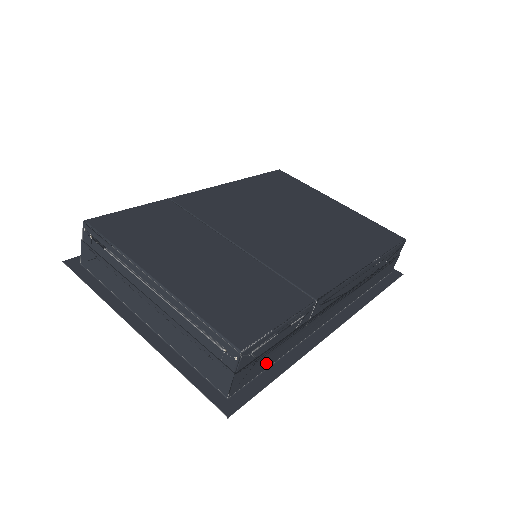
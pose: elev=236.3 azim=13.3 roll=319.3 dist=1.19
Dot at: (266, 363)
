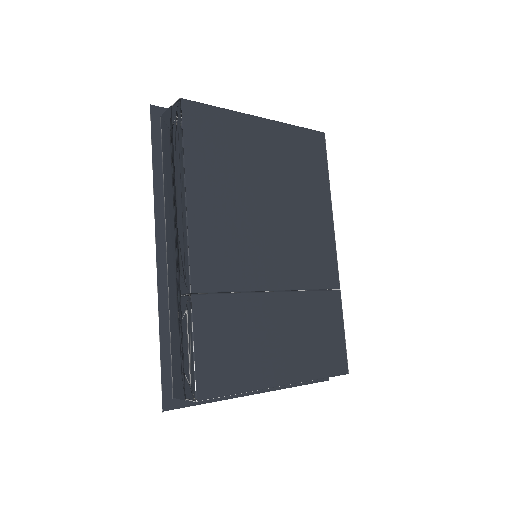
Dot at: occluded
